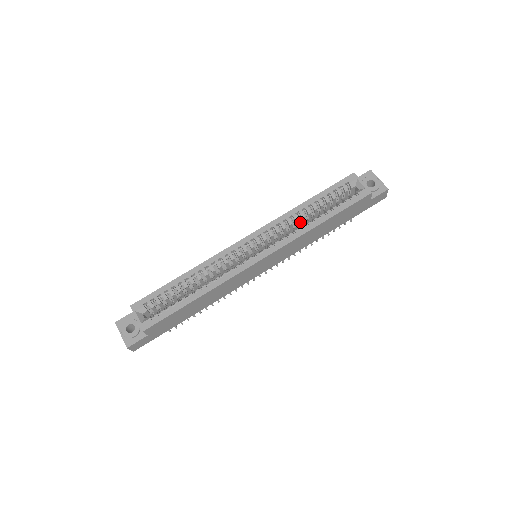
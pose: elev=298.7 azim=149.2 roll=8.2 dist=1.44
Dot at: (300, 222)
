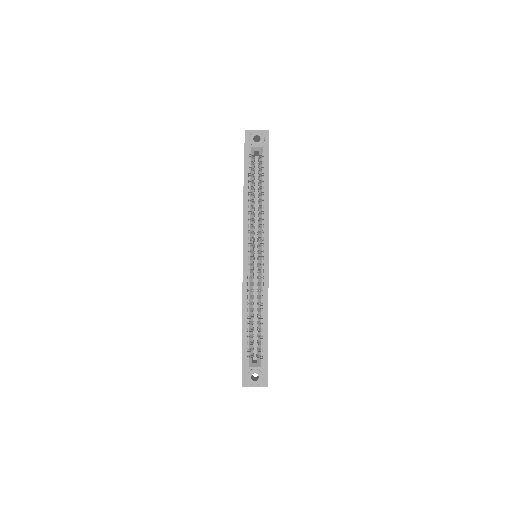
Dot at: (254, 209)
